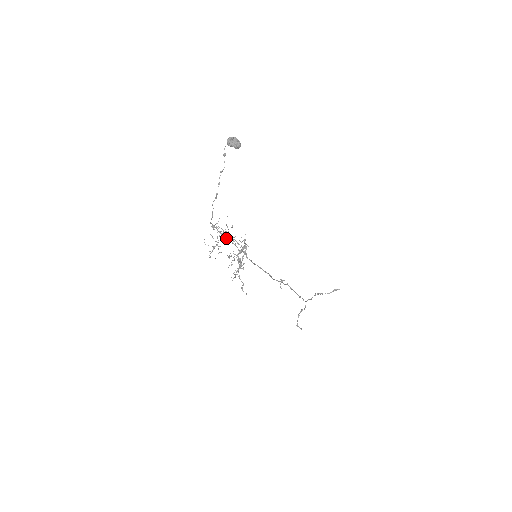
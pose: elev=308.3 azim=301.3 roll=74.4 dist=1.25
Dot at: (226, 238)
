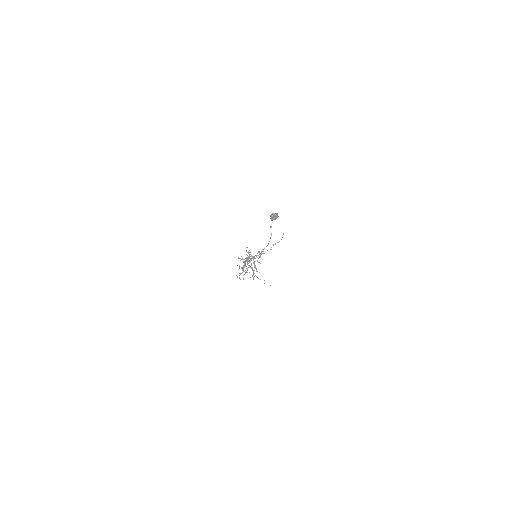
Dot at: occluded
